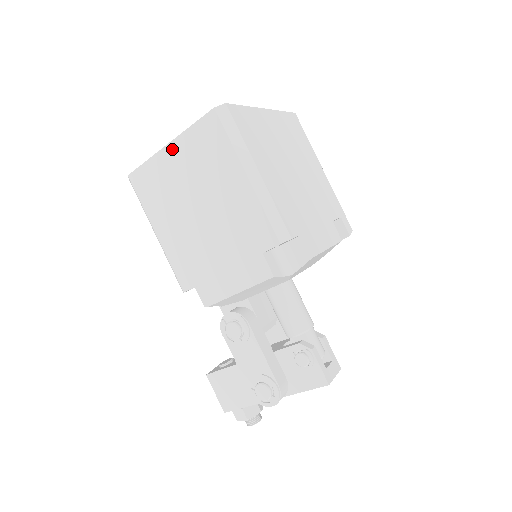
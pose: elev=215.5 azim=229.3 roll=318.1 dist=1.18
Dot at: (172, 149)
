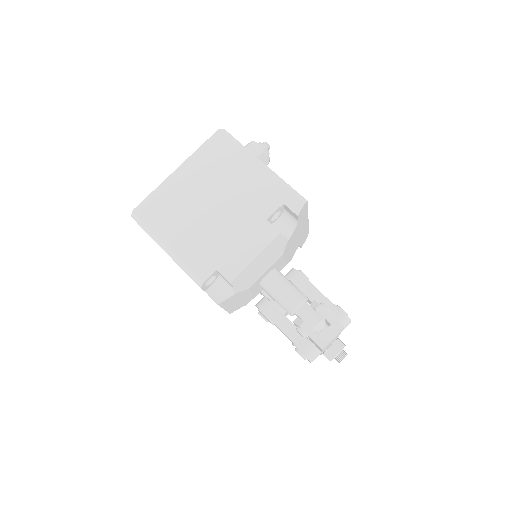
Dot at: occluded
